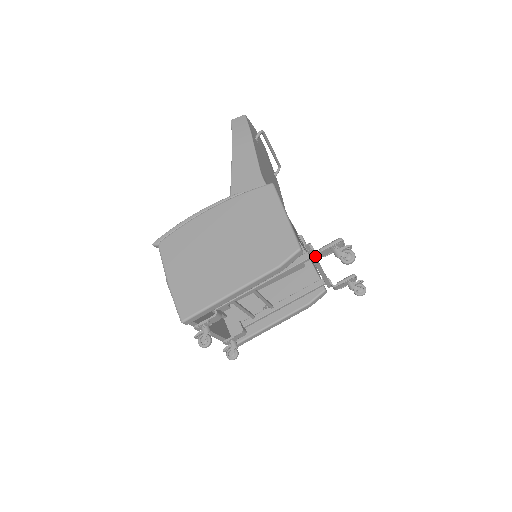
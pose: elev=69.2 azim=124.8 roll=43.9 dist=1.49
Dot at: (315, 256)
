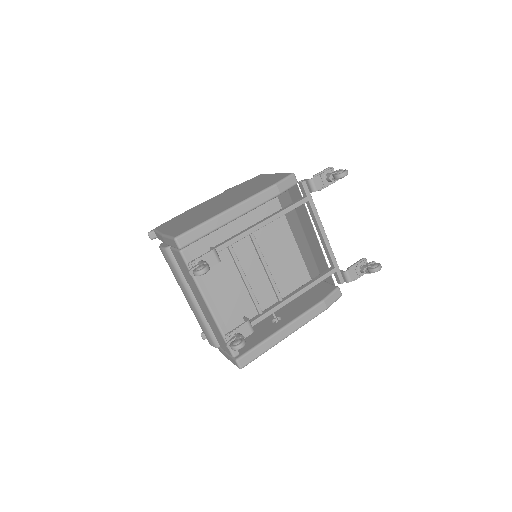
Dot at: occluded
